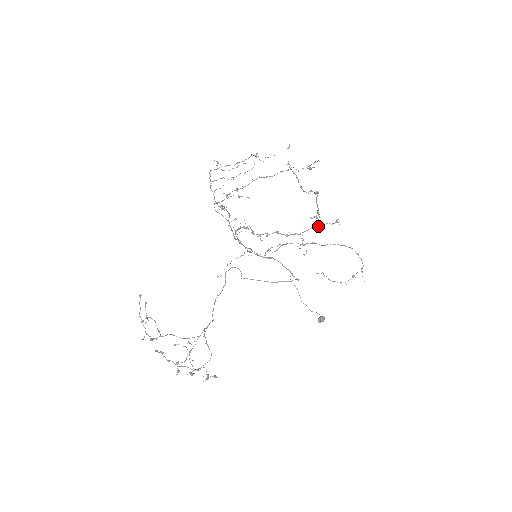
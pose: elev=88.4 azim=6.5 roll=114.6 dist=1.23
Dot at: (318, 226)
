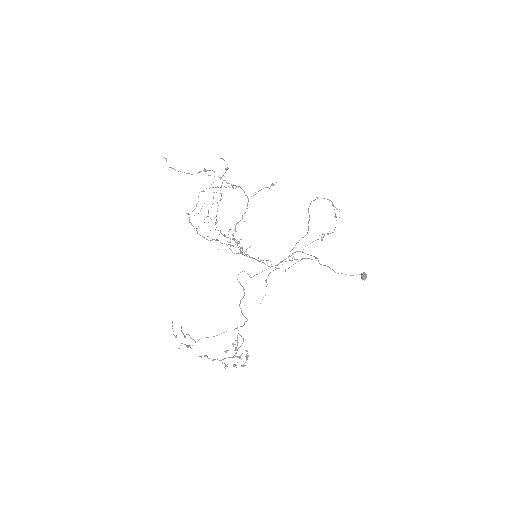
Dot at: occluded
